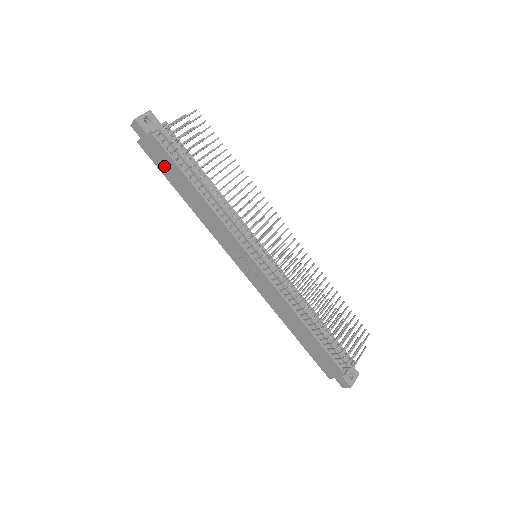
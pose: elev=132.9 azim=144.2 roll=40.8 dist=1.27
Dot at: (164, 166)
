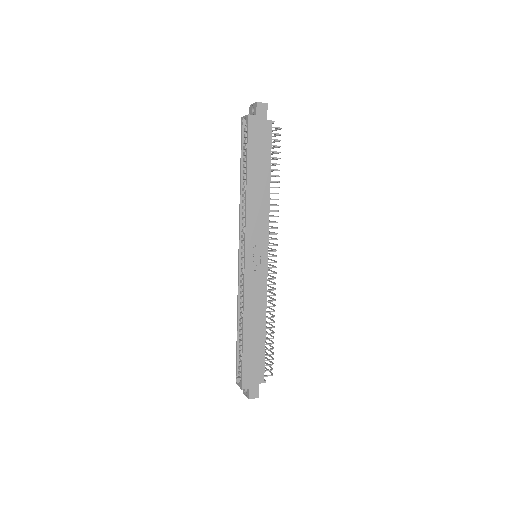
Dot at: (257, 147)
